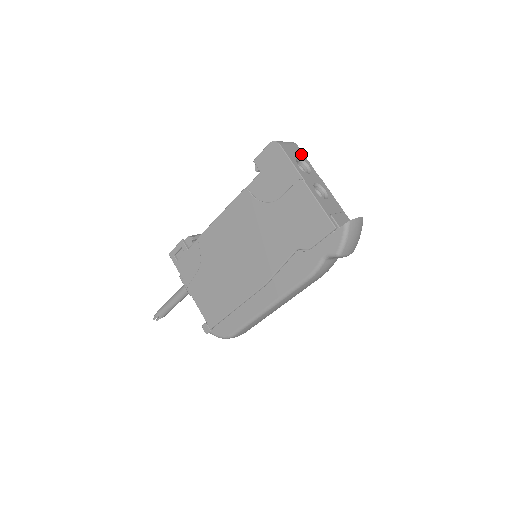
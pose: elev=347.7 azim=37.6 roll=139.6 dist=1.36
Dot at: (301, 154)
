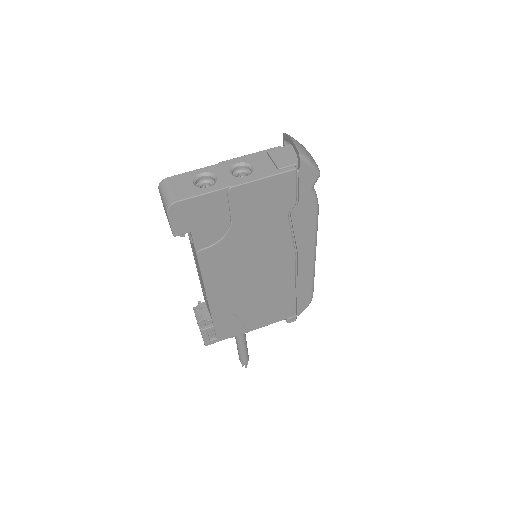
Dot at: (183, 177)
